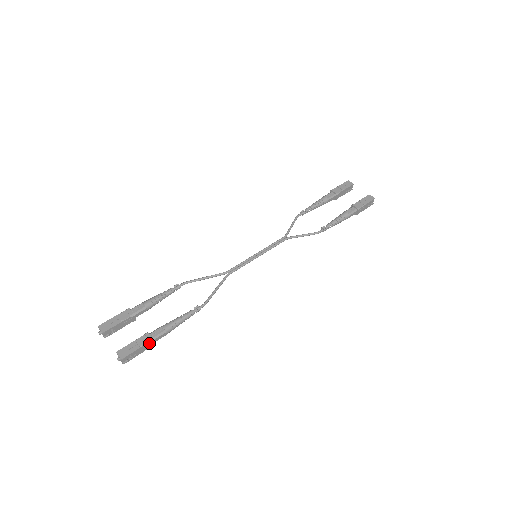
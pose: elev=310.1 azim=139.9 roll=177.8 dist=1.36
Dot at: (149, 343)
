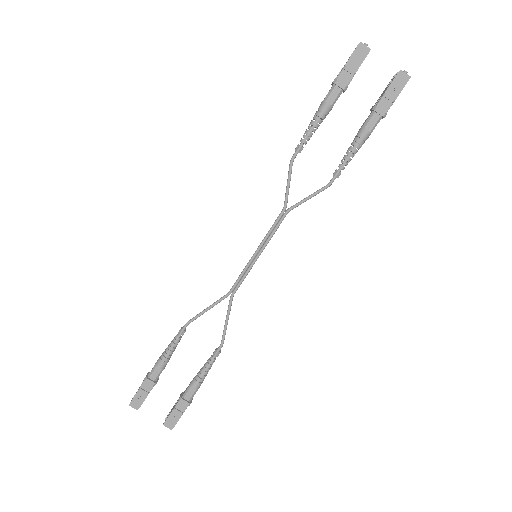
Dot at: (188, 405)
